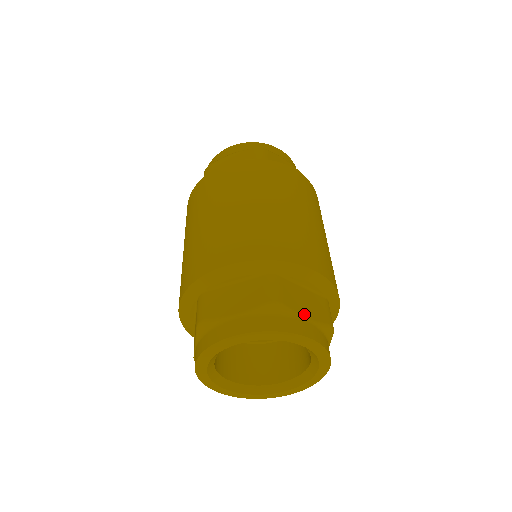
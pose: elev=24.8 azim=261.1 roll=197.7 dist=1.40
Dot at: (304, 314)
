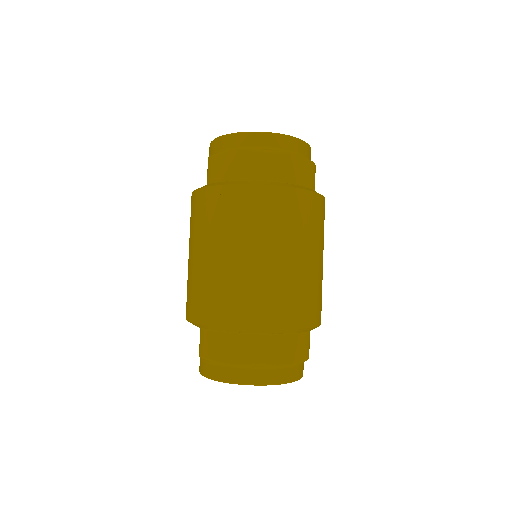
Dot at: occluded
